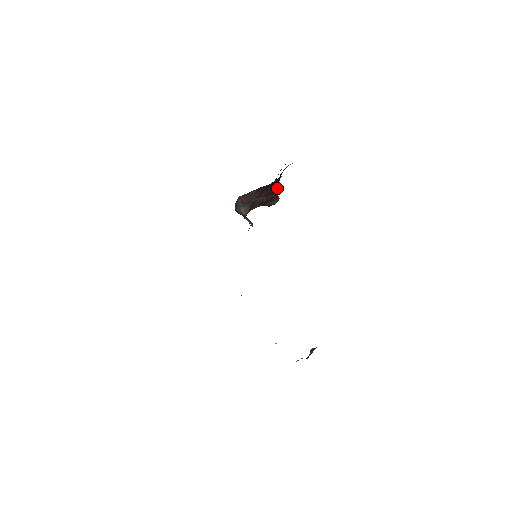
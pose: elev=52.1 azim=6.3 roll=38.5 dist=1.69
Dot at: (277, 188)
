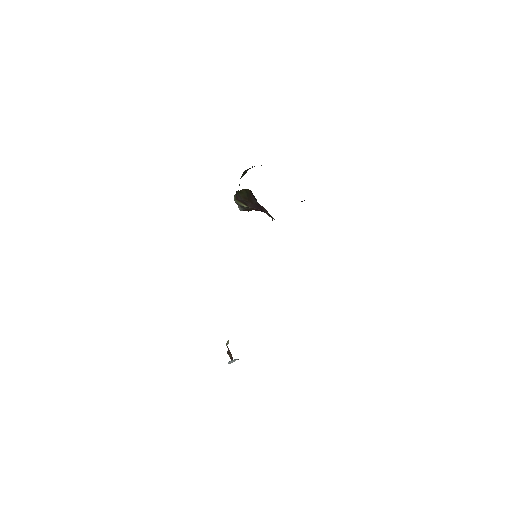
Dot at: occluded
